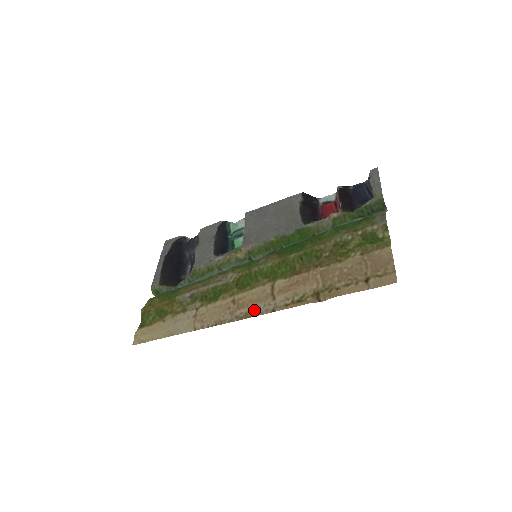
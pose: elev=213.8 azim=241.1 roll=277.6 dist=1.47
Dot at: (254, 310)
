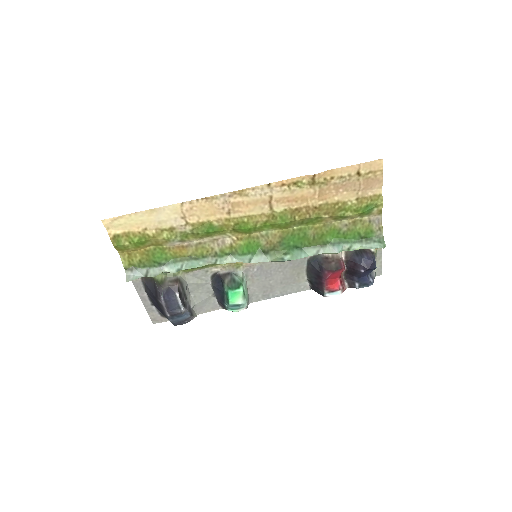
Dot at: (249, 195)
